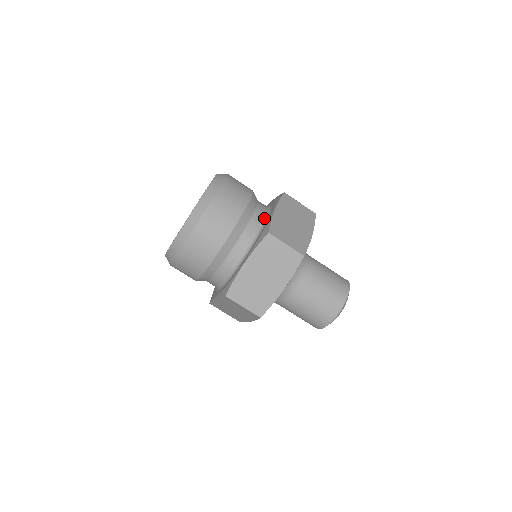
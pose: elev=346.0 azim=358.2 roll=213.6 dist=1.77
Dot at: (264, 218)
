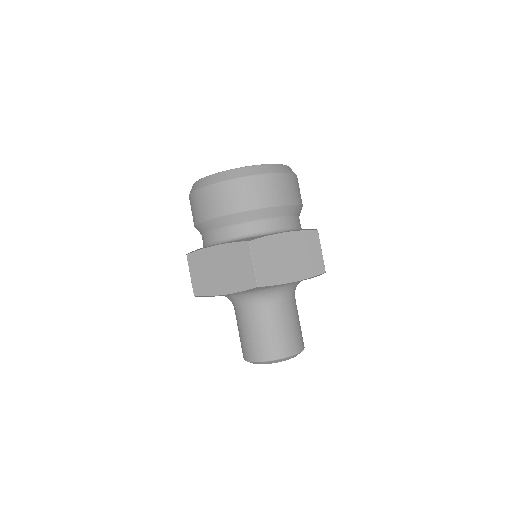
Dot at: occluded
